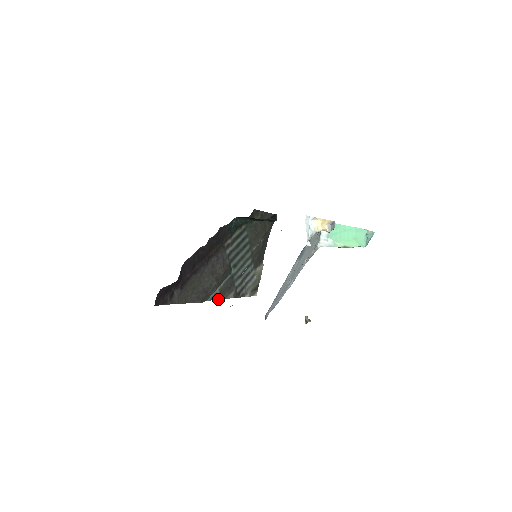
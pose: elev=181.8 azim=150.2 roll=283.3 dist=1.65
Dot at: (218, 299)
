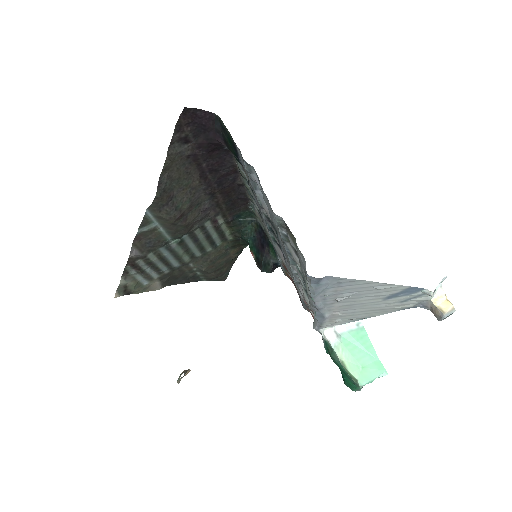
Dot at: (138, 230)
